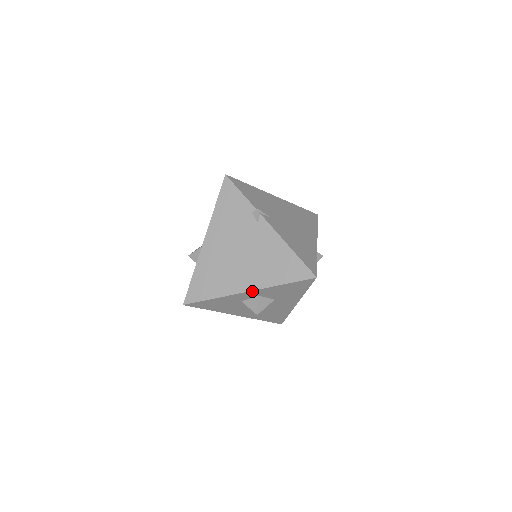
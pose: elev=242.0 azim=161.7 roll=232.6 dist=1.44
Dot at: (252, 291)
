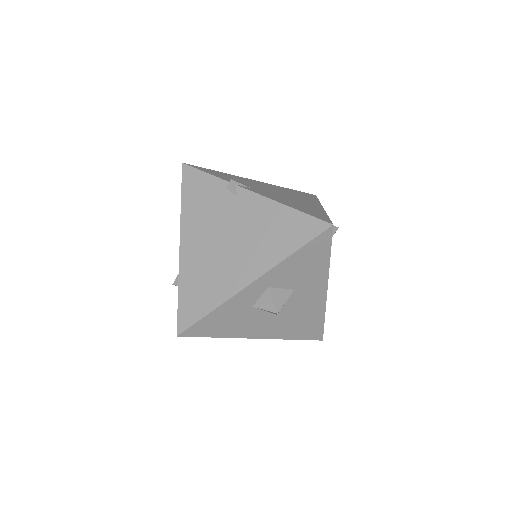
Dot at: (258, 280)
